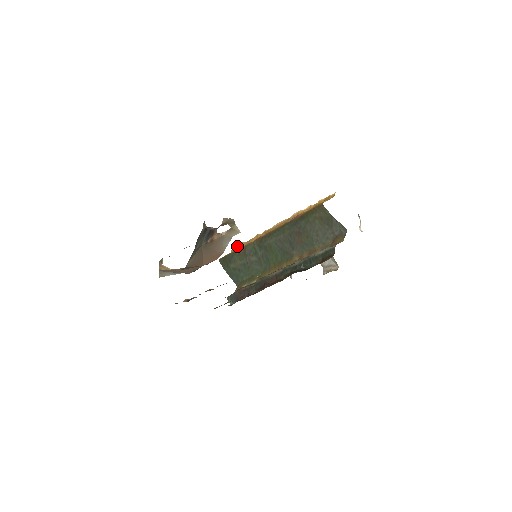
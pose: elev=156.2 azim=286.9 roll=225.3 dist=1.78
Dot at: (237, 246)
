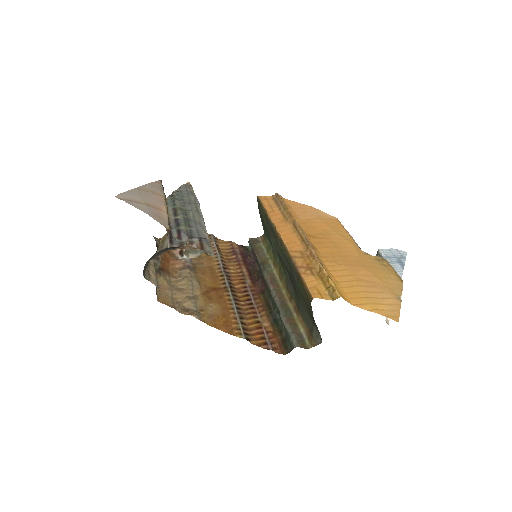
Dot at: (279, 197)
